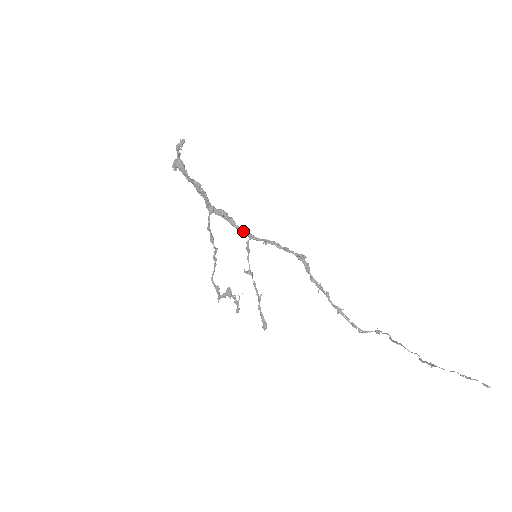
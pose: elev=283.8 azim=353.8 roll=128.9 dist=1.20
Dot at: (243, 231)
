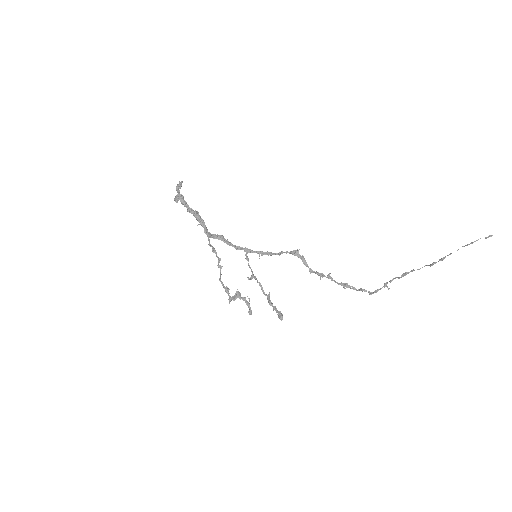
Dot at: (240, 248)
